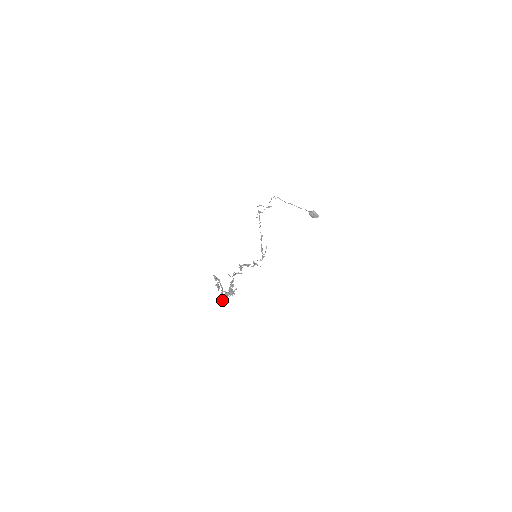
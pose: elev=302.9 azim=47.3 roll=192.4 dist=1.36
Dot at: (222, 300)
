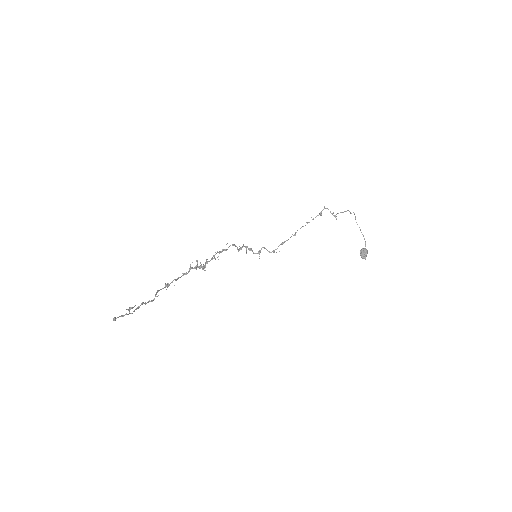
Dot at: (156, 293)
